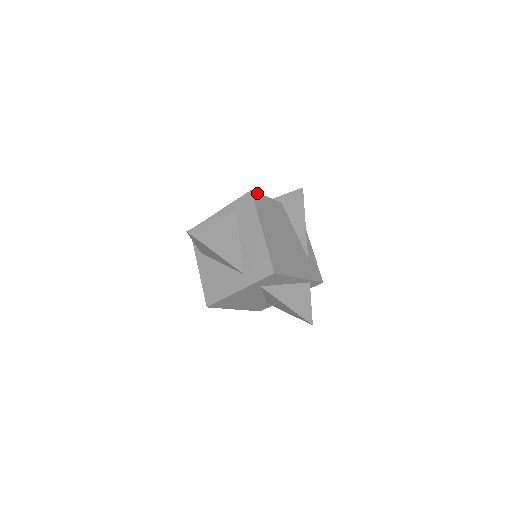
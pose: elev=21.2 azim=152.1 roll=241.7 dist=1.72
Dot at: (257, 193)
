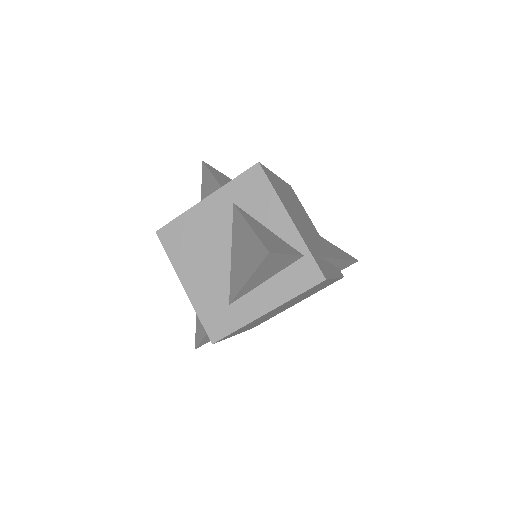
Dot at: (296, 195)
